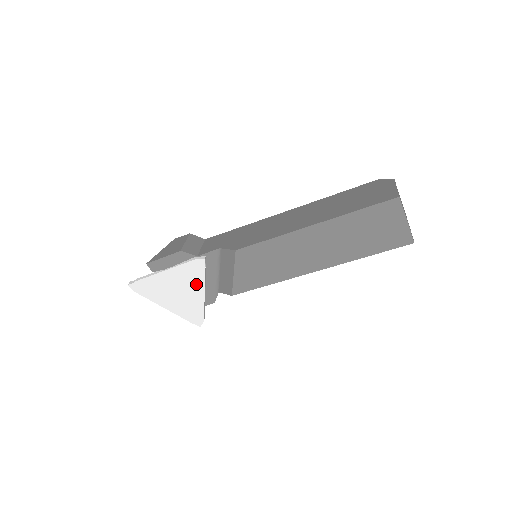
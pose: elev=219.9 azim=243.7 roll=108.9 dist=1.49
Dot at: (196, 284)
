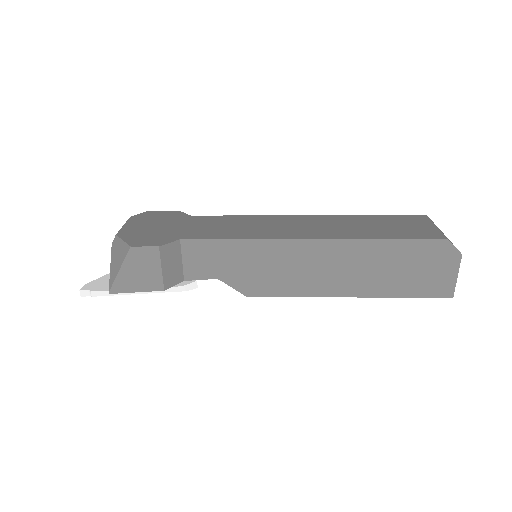
Dot at: occluded
